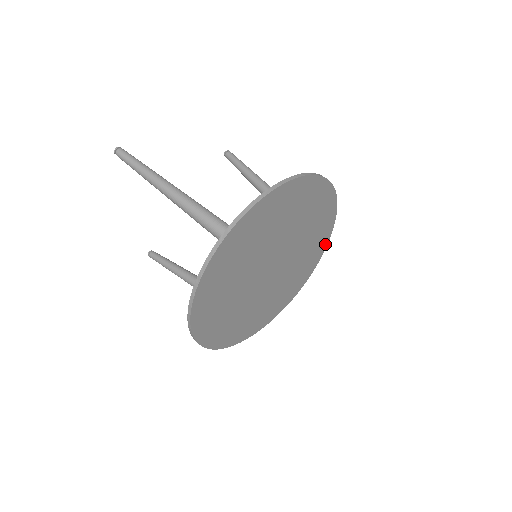
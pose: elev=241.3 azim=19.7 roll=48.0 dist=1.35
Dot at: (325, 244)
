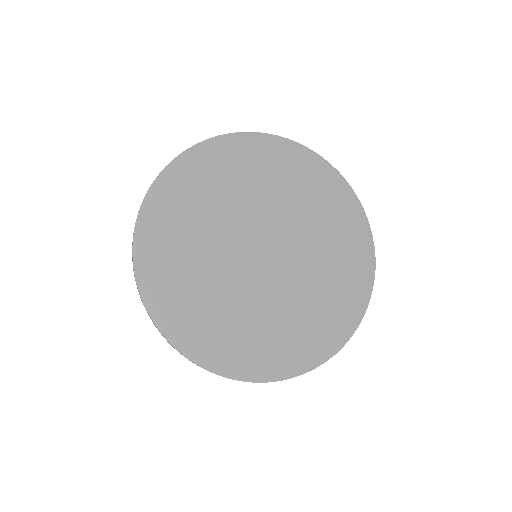
Dot at: (370, 269)
